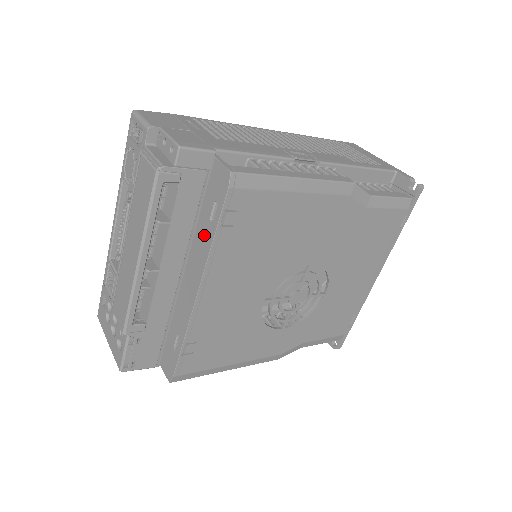
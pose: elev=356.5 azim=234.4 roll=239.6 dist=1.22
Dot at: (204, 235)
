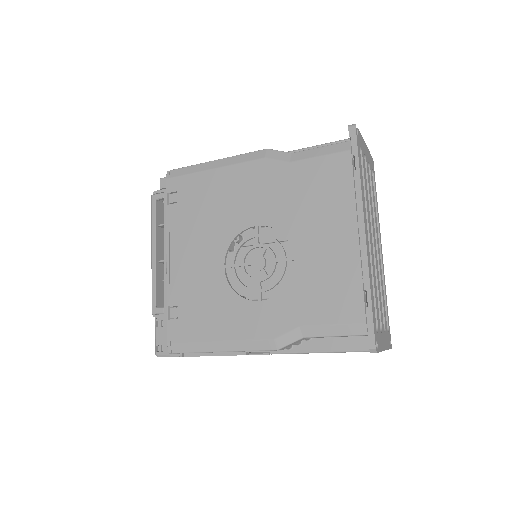
Dot at: occluded
